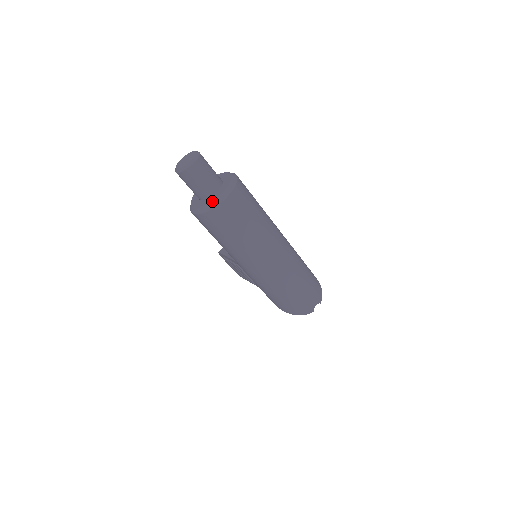
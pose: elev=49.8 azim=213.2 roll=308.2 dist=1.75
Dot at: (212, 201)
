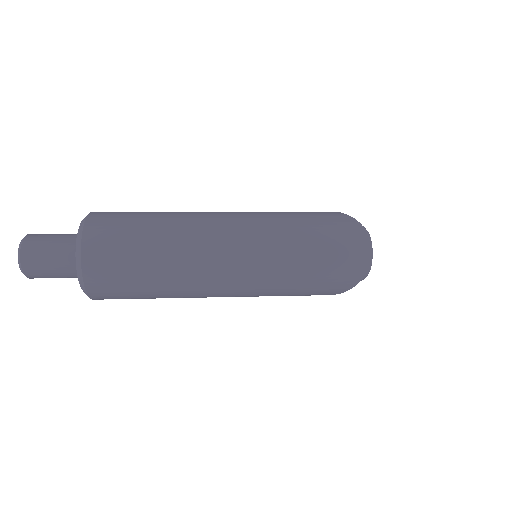
Dot at: occluded
